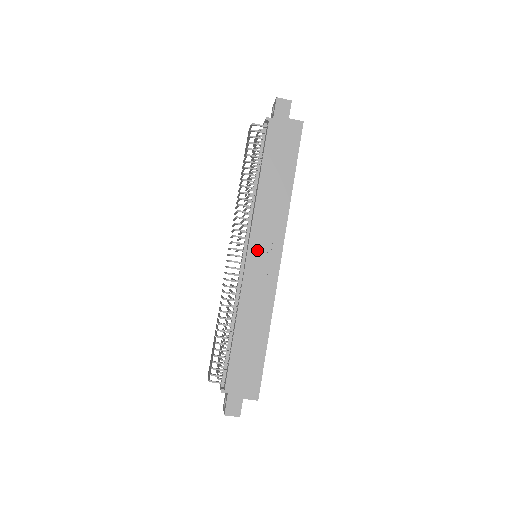
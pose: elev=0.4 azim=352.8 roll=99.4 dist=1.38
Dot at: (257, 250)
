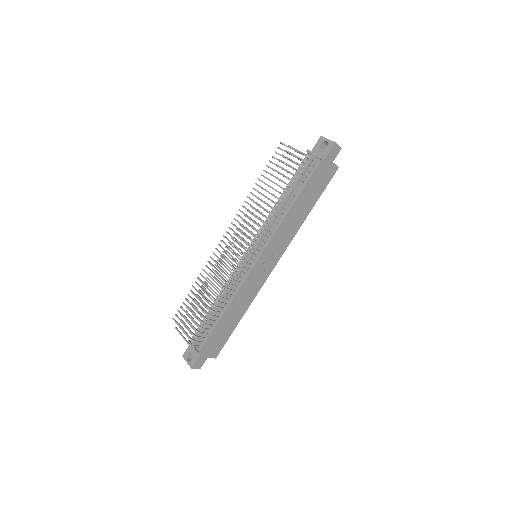
Dot at: (265, 258)
